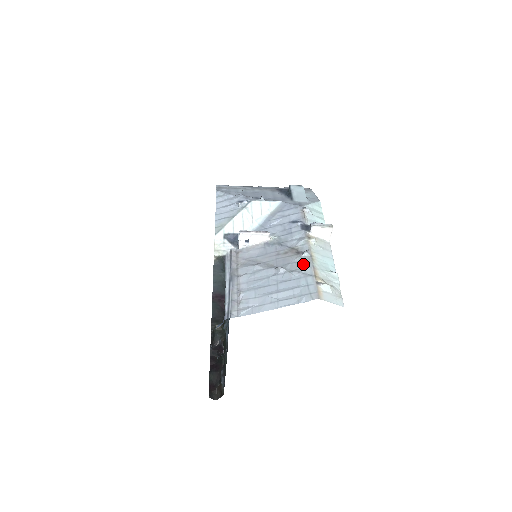
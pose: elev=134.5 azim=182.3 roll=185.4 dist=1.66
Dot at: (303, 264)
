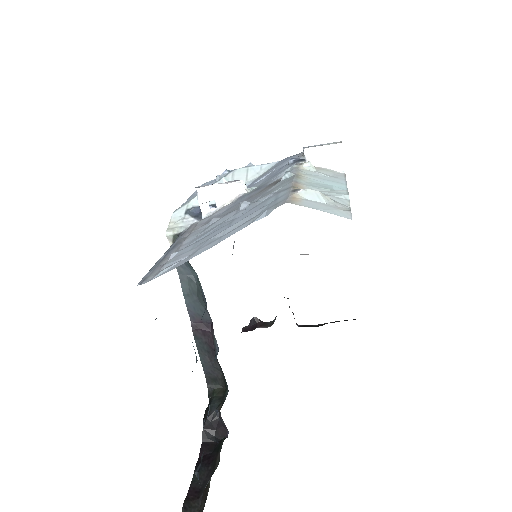
Dot at: (279, 186)
